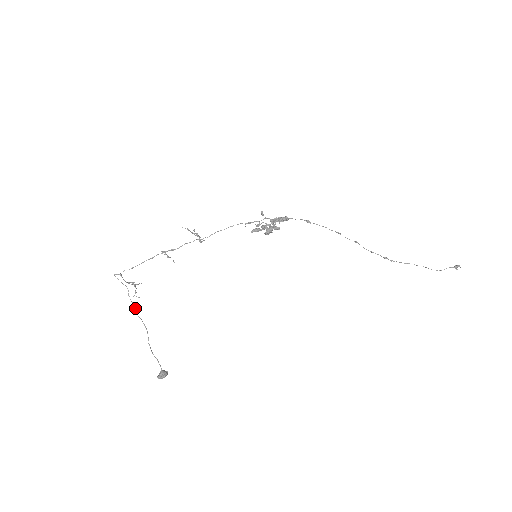
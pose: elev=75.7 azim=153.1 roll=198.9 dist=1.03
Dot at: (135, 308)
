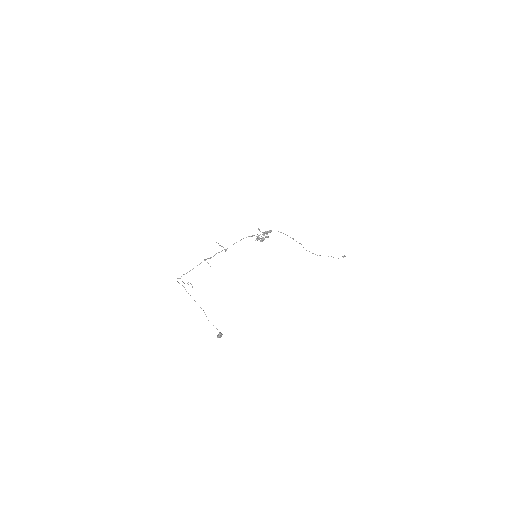
Dot at: occluded
